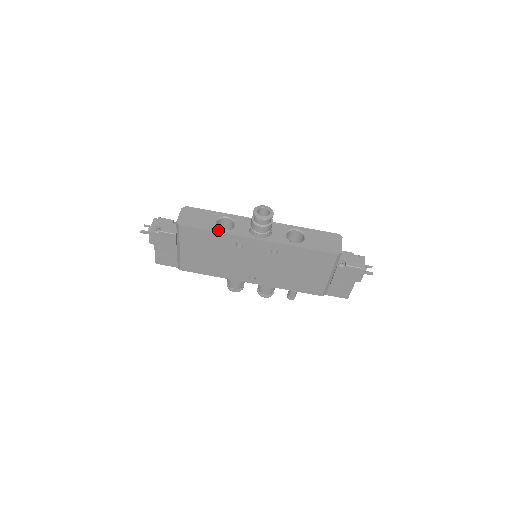
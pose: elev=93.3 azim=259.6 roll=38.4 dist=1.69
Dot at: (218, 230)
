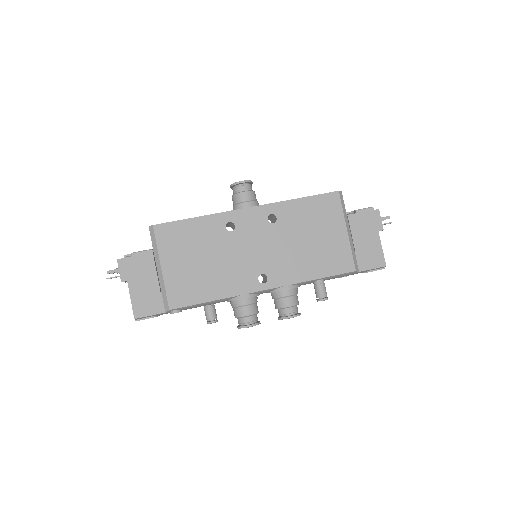
Dot at: (199, 217)
